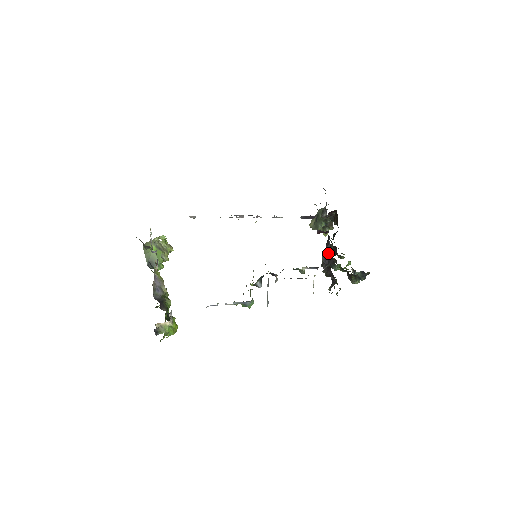
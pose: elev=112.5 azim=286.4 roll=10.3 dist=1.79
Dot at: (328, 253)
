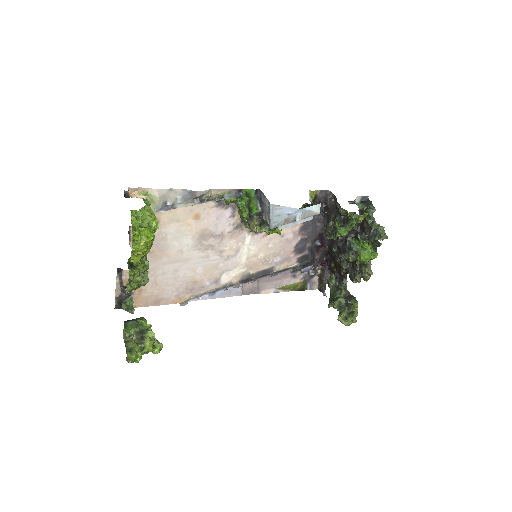
Dot at: (324, 223)
